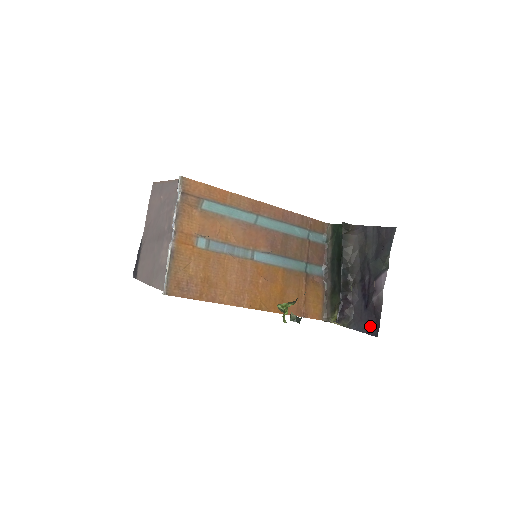
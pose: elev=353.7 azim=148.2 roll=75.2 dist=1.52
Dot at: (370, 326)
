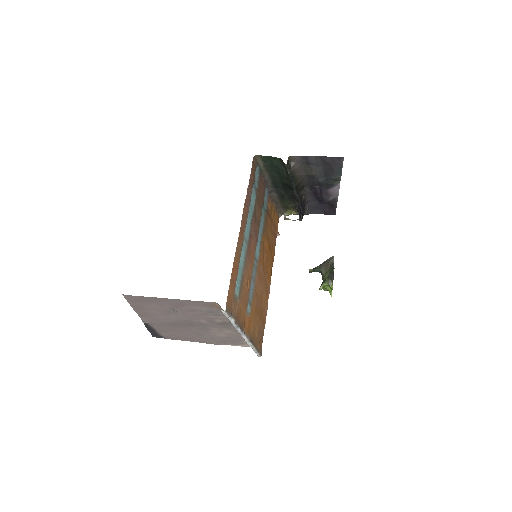
Dot at: (327, 211)
